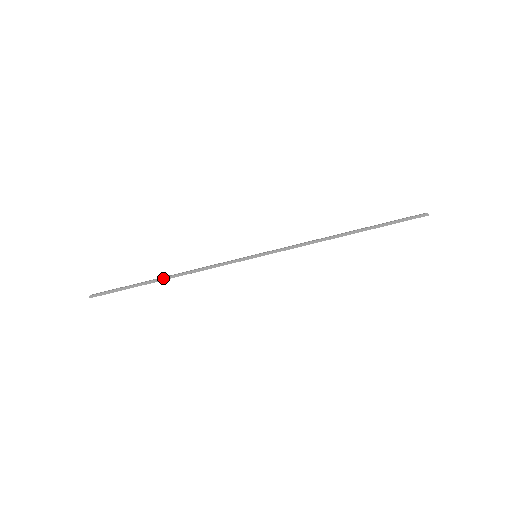
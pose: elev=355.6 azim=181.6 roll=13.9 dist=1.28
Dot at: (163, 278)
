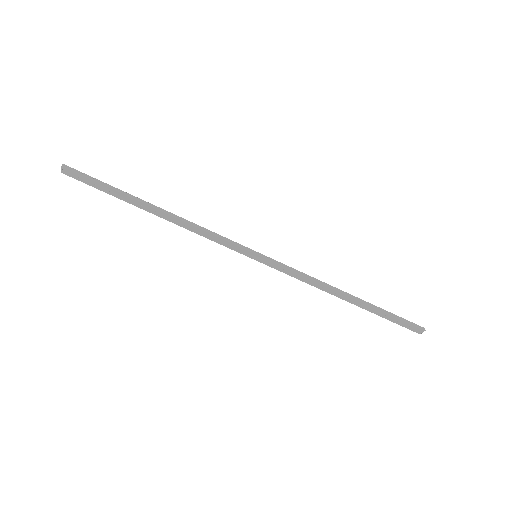
Dot at: (154, 205)
